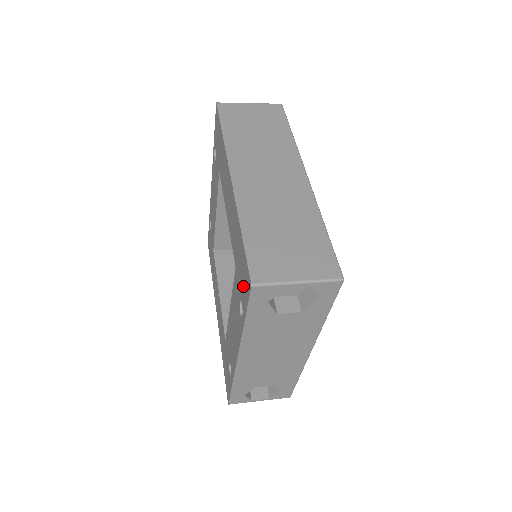
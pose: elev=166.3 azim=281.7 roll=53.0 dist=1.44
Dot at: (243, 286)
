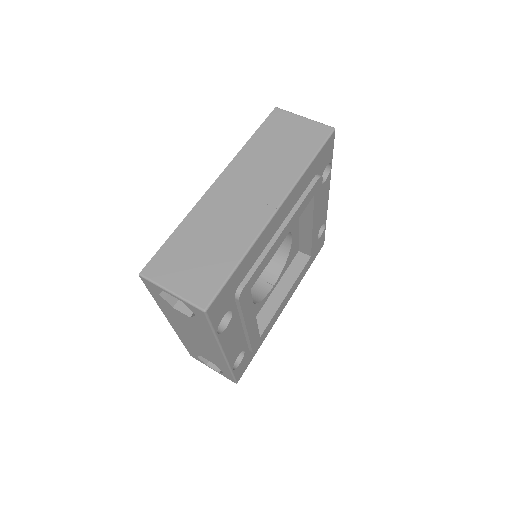
Dot at: occluded
